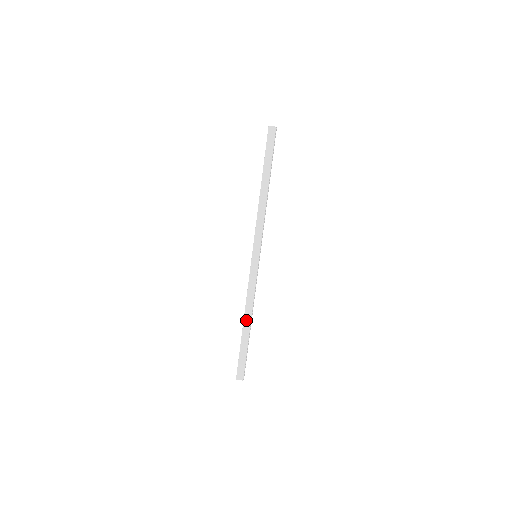
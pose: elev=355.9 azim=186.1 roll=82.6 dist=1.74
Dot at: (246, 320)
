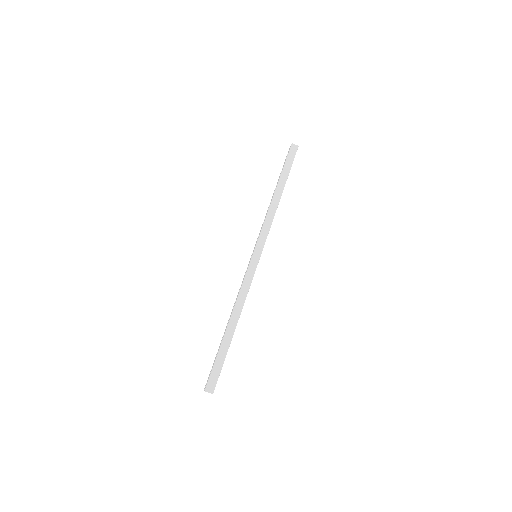
Dot at: (232, 320)
